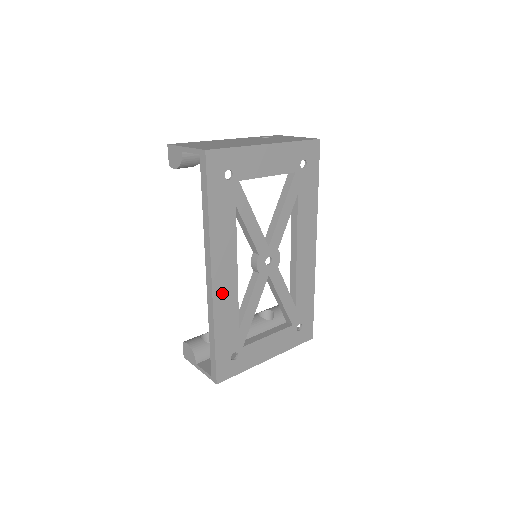
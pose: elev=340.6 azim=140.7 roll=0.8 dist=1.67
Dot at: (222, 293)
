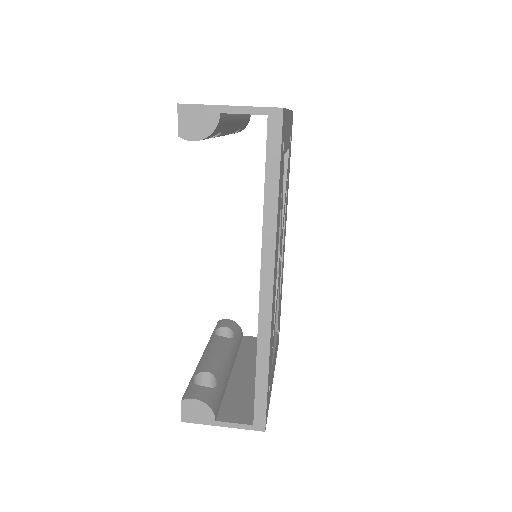
Dot at: (273, 307)
